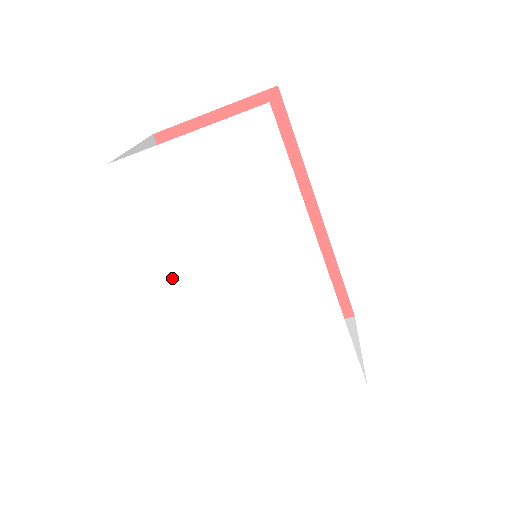
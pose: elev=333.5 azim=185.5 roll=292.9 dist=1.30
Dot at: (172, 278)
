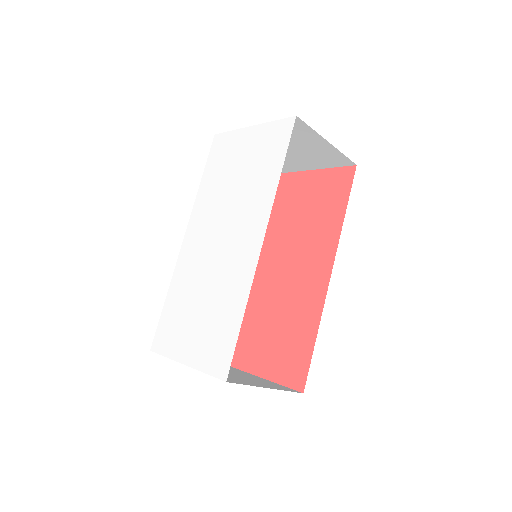
Dot at: (193, 216)
